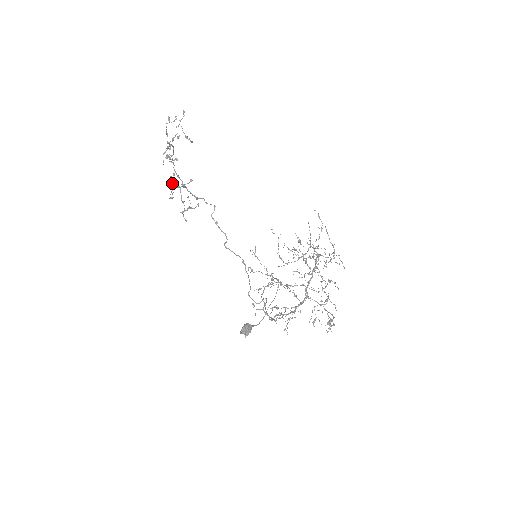
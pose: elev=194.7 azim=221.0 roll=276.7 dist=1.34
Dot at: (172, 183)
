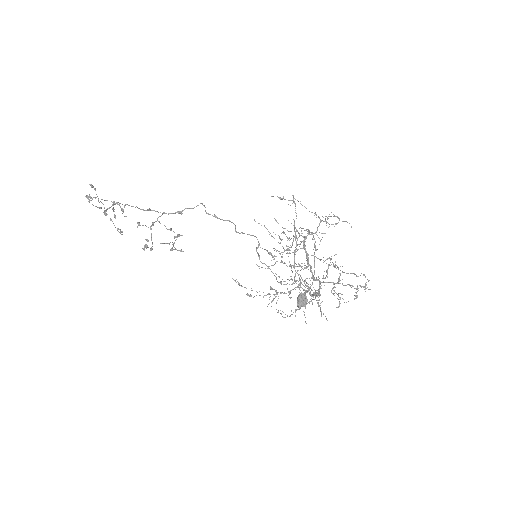
Dot at: (146, 226)
